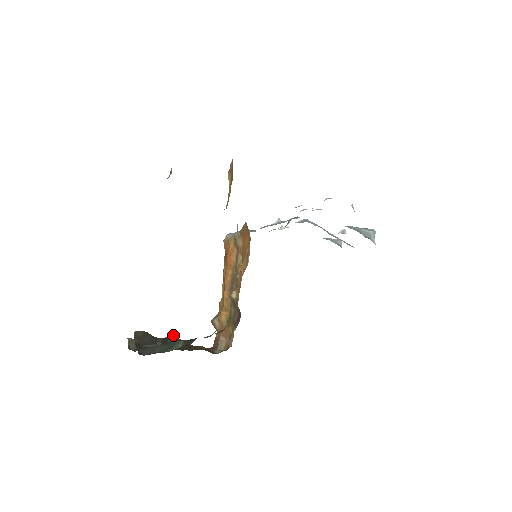
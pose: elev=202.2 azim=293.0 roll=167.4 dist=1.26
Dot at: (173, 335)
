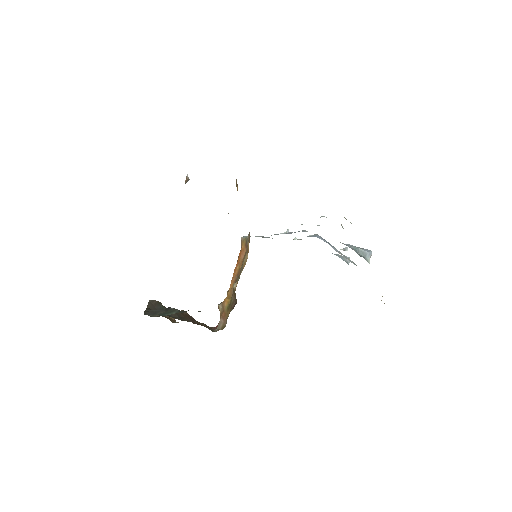
Dot at: occluded
